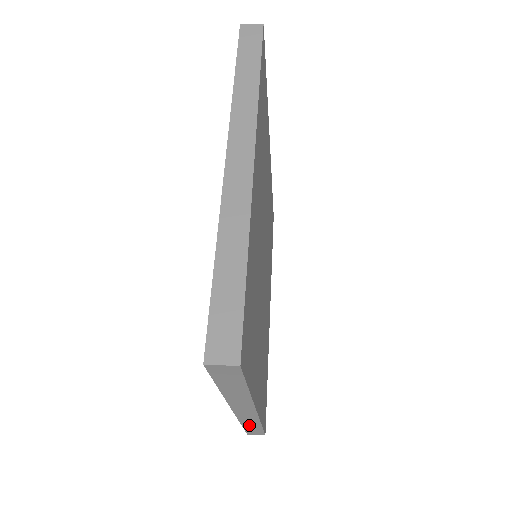
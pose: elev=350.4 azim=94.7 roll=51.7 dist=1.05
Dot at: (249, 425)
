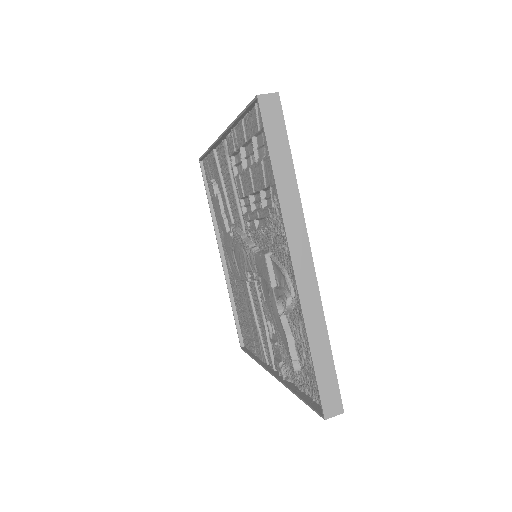
Dot at: occluded
